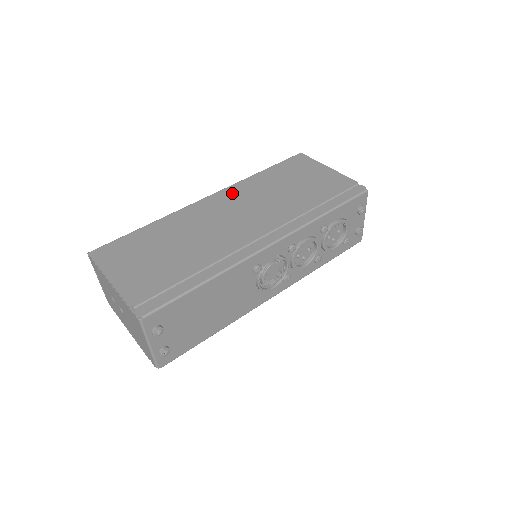
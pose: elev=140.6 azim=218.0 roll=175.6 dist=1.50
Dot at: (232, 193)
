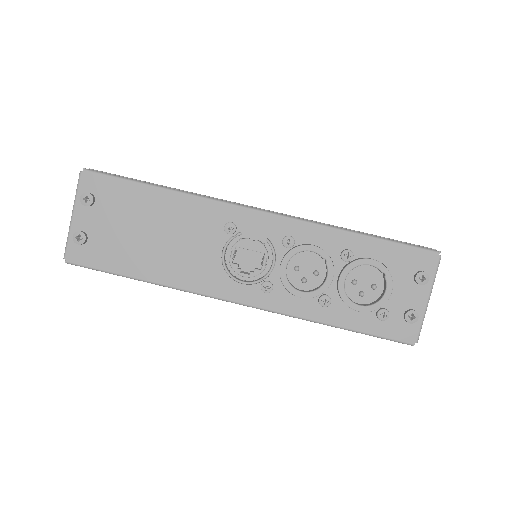
Dot at: occluded
